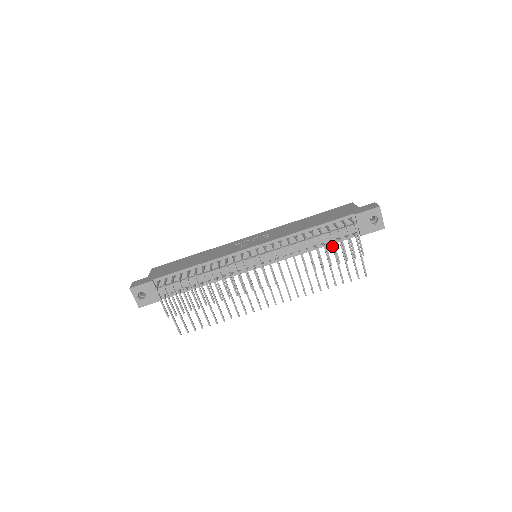
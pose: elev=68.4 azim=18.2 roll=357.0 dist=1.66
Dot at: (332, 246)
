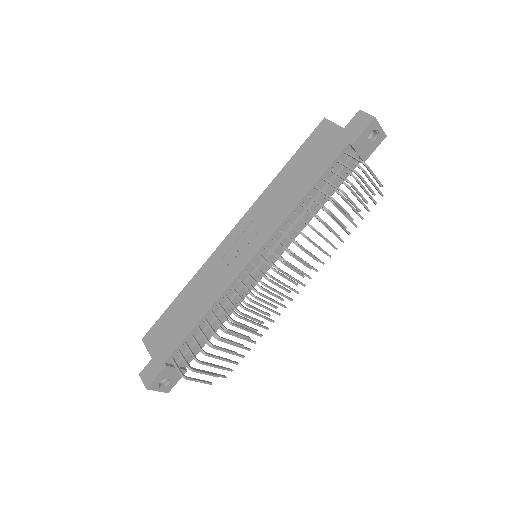
Dot at: occluded
